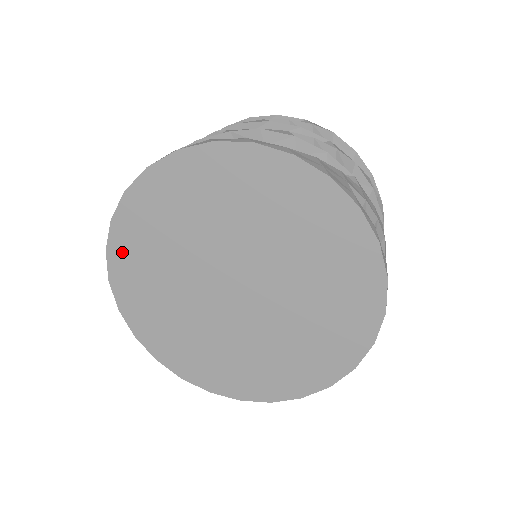
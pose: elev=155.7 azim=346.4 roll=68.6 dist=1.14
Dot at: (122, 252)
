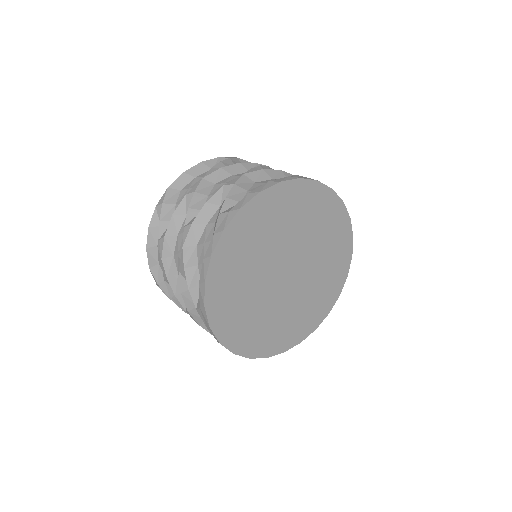
Dot at: (248, 216)
